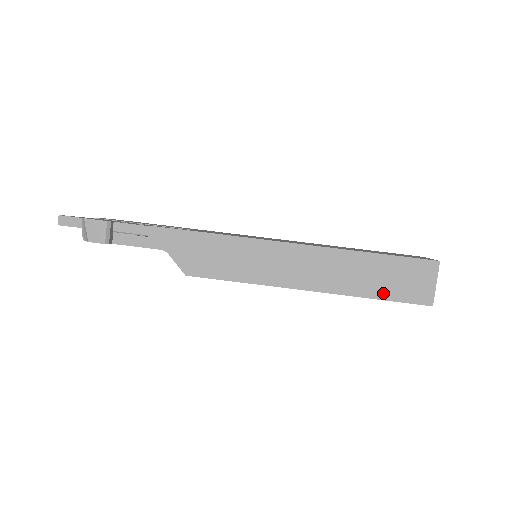
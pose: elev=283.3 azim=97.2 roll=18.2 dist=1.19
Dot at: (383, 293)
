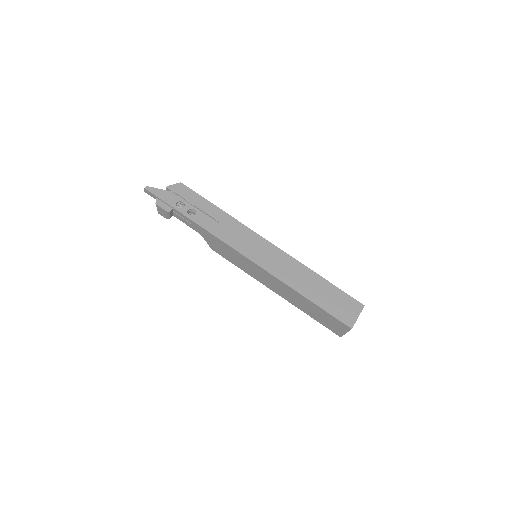
Dot at: (315, 318)
